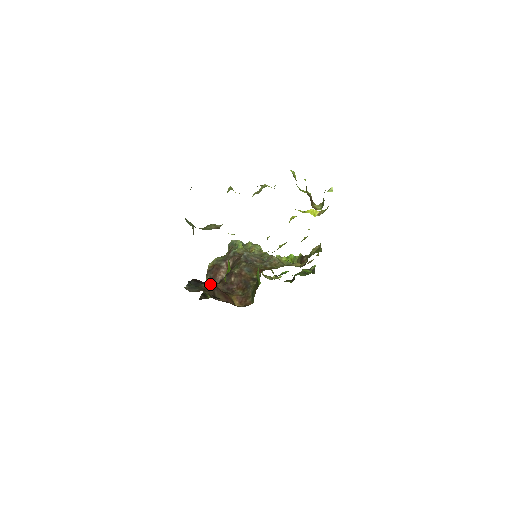
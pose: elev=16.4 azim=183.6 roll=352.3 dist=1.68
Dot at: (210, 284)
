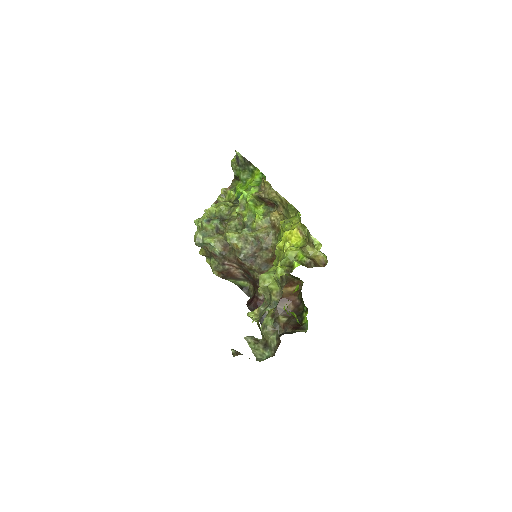
Dot at: (262, 302)
